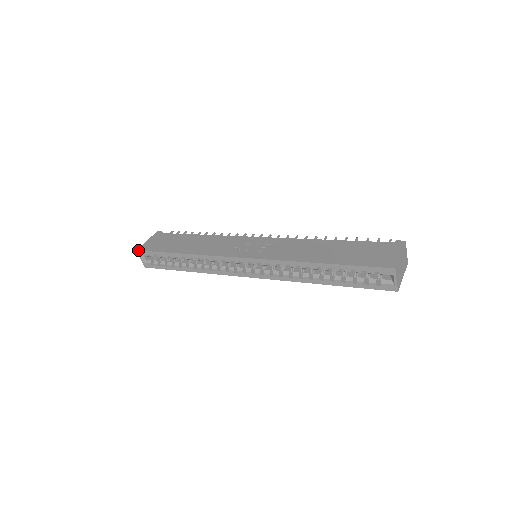
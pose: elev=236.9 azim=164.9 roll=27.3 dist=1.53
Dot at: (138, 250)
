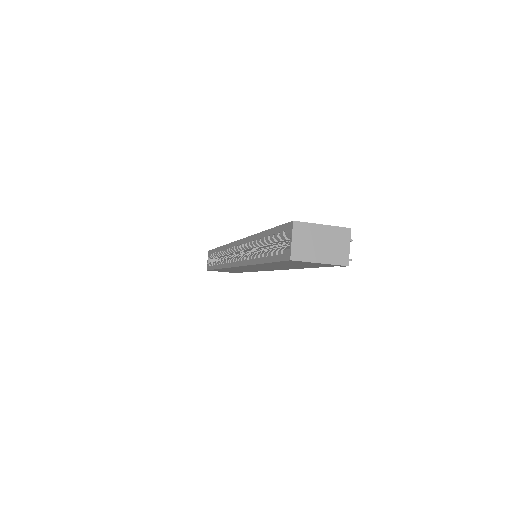
Dot at: (209, 250)
